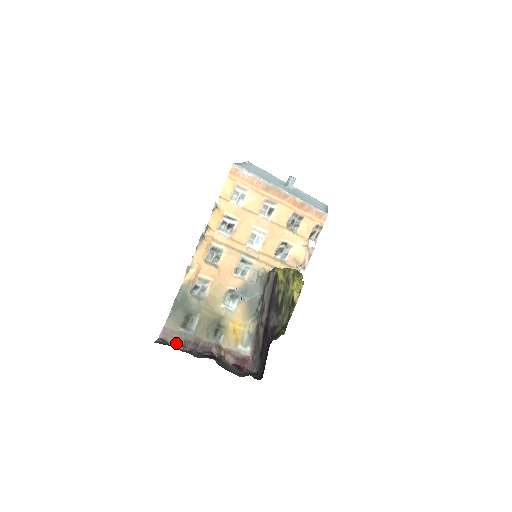
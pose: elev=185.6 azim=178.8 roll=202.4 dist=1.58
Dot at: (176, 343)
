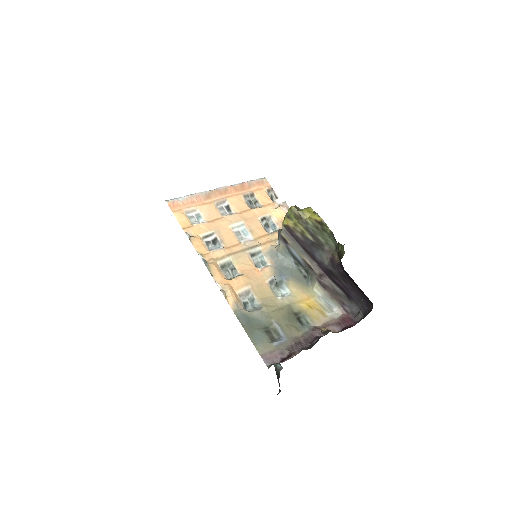
Dot at: (284, 358)
